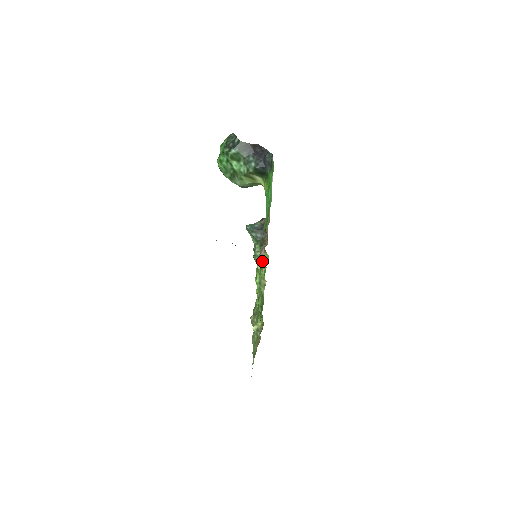
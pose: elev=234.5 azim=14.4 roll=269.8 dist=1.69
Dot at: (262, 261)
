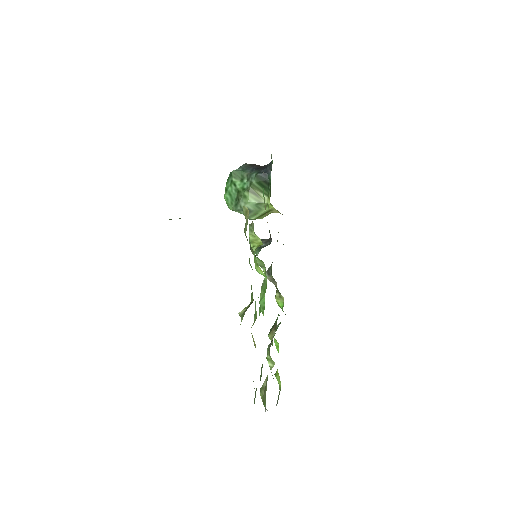
Dot at: (252, 221)
